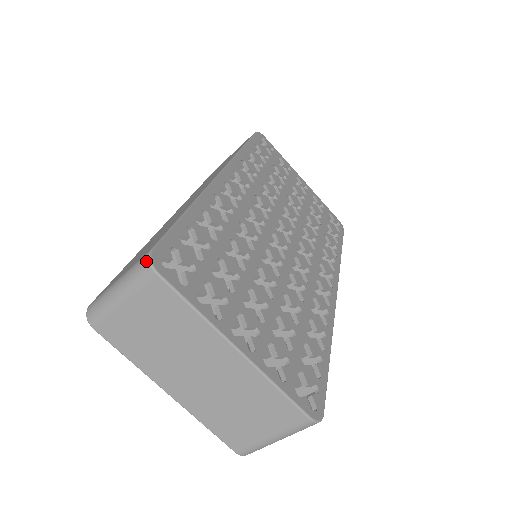
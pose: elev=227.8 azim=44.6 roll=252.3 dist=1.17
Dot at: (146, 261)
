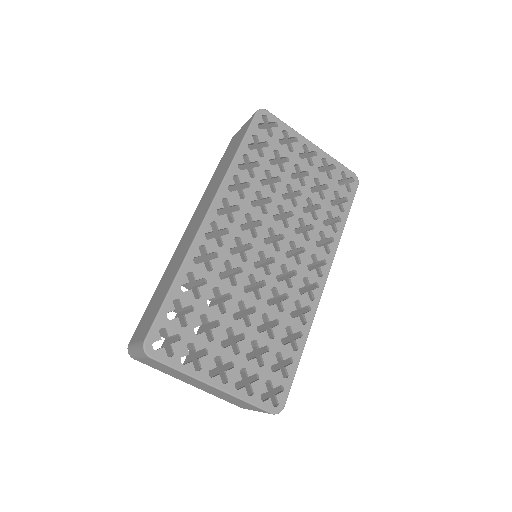
Dot at: (142, 349)
